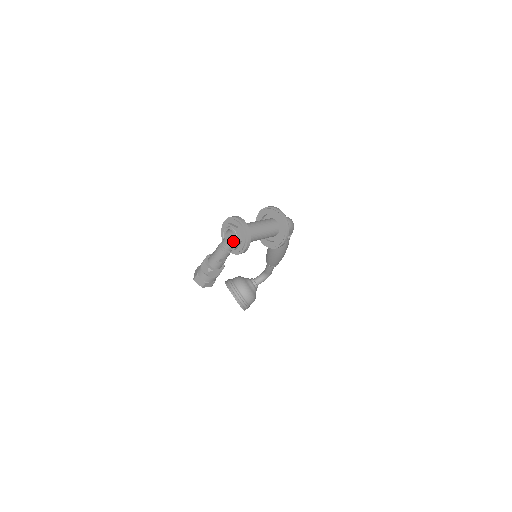
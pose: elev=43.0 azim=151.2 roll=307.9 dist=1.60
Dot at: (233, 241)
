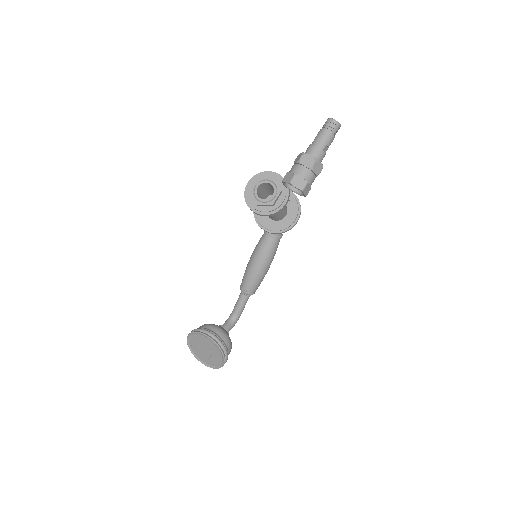
Dot at: occluded
